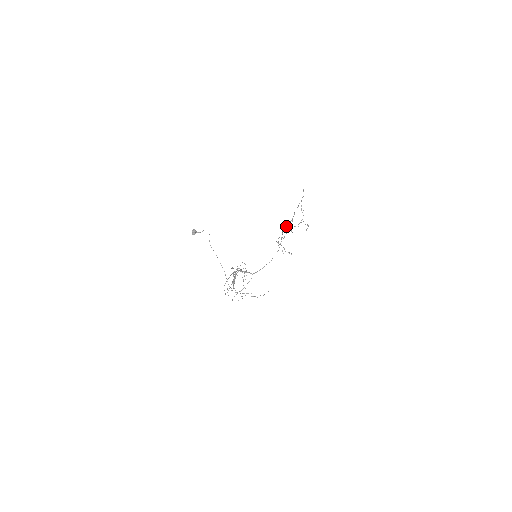
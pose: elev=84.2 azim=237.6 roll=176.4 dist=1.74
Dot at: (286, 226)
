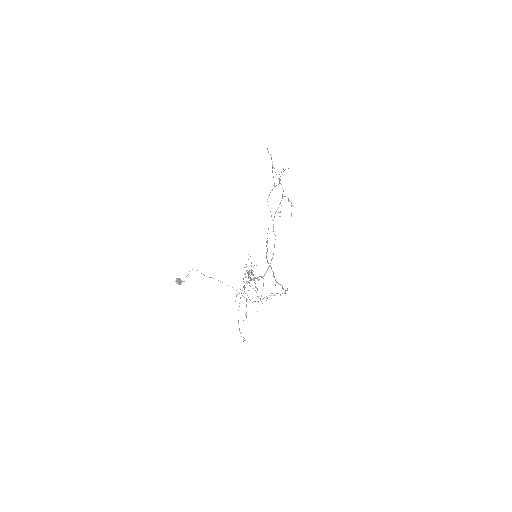
Dot at: occluded
